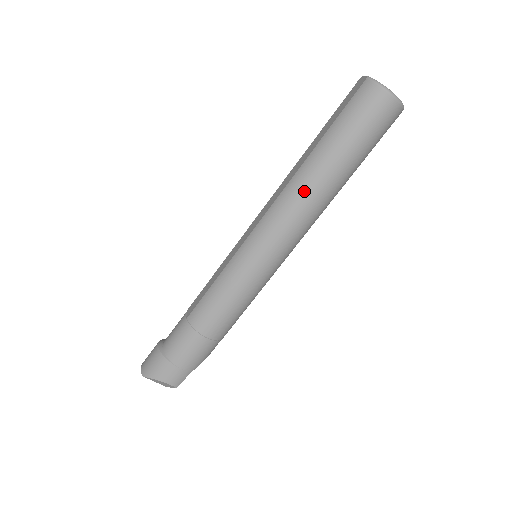
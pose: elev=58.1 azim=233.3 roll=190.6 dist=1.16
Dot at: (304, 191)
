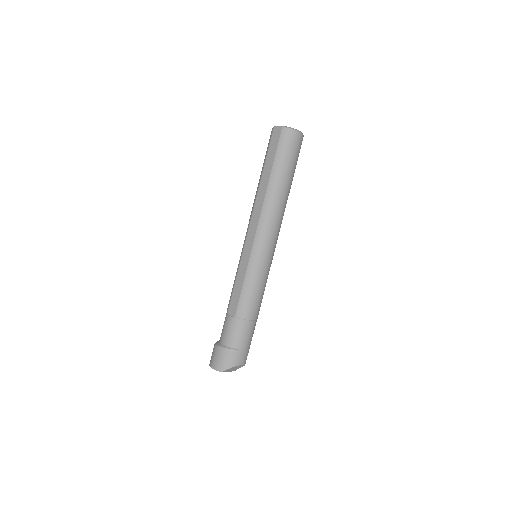
Dot at: (276, 203)
